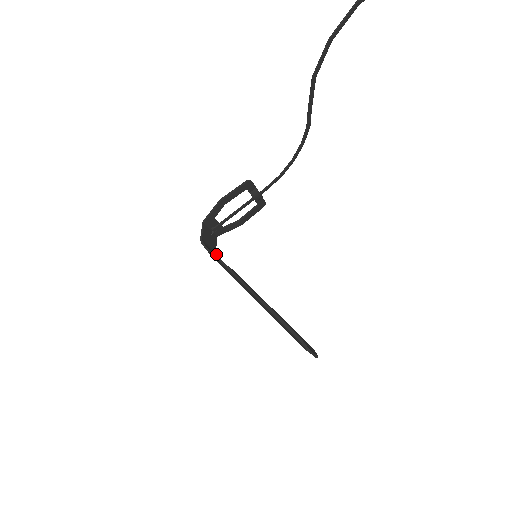
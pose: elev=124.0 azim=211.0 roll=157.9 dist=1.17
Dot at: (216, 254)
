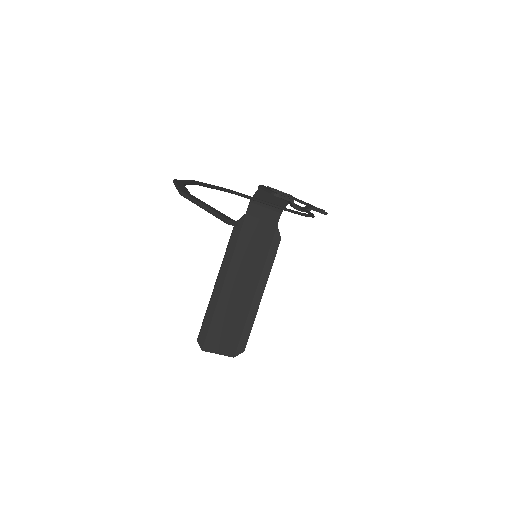
Dot at: (279, 213)
